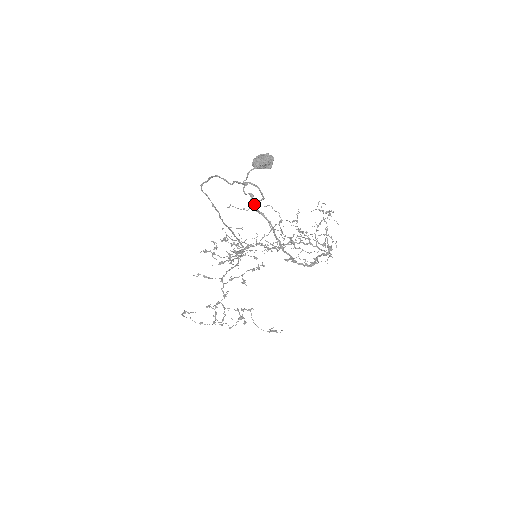
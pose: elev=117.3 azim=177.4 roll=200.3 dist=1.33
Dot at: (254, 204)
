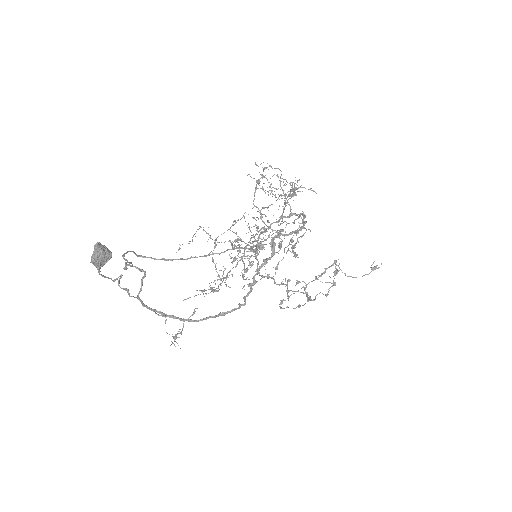
Dot at: occluded
